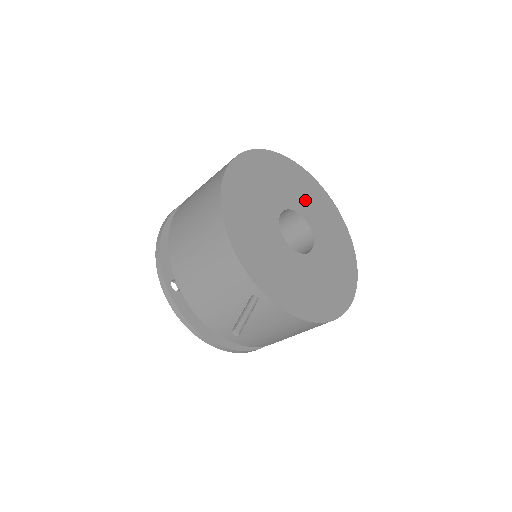
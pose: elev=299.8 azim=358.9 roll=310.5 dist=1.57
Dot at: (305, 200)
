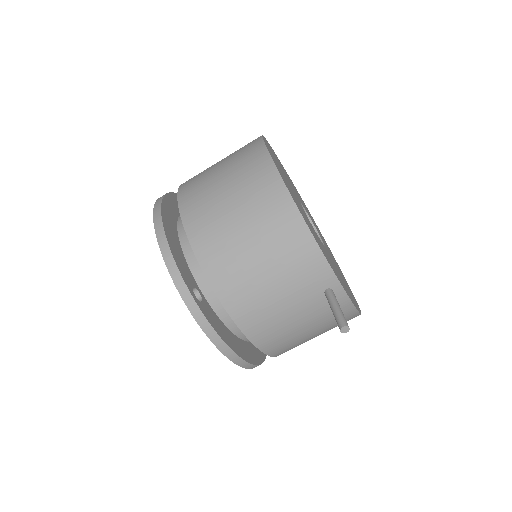
Dot at: (297, 194)
